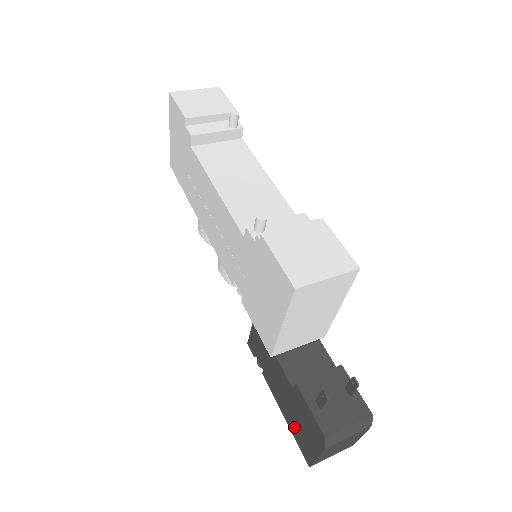
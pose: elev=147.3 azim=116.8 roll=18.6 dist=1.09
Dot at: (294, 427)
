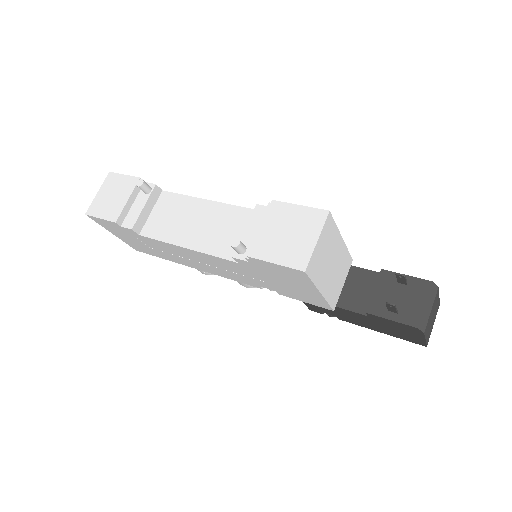
Dot at: (392, 334)
